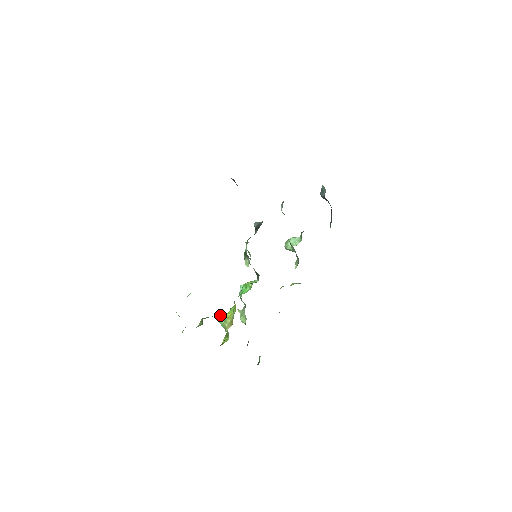
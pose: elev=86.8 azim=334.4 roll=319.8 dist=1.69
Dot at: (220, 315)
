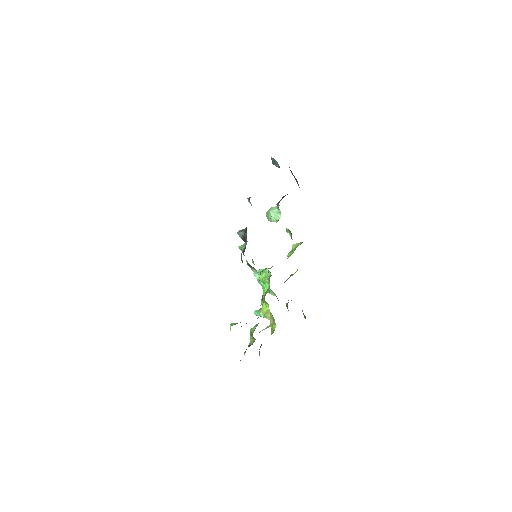
Dot at: (257, 311)
